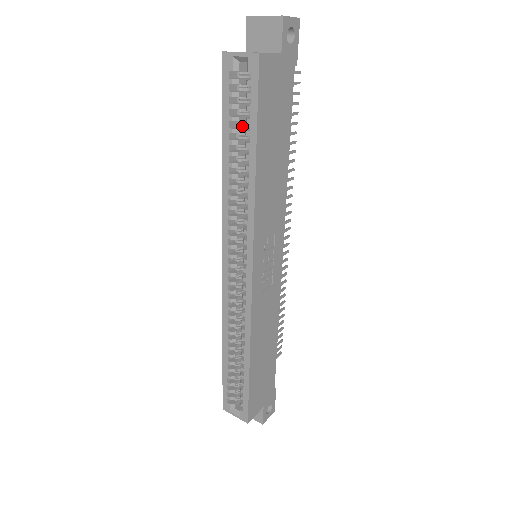
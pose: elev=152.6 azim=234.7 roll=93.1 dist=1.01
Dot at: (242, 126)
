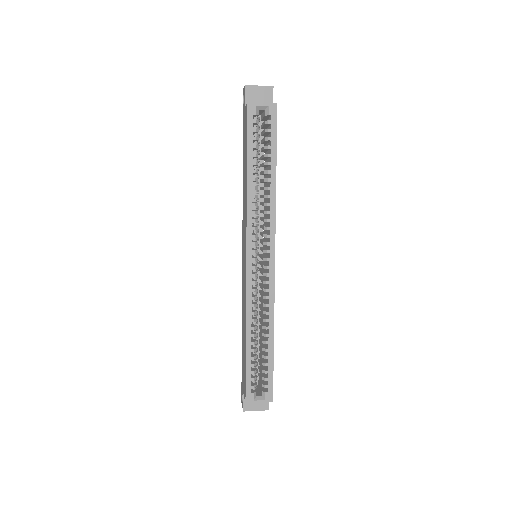
Dot at: (257, 153)
